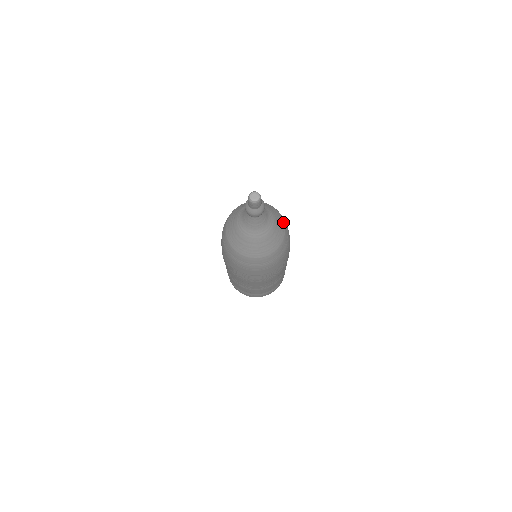
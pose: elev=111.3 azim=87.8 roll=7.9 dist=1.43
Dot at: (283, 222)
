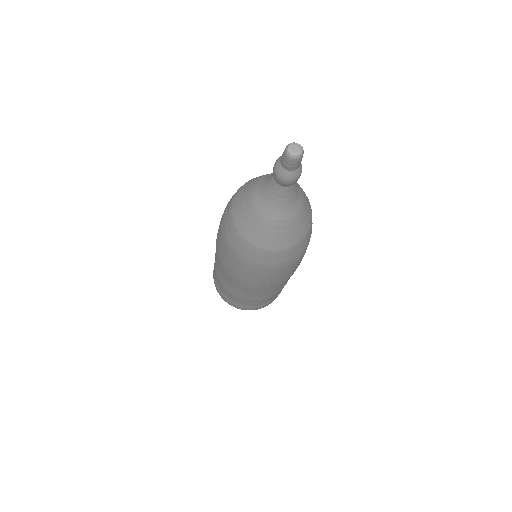
Dot at: occluded
